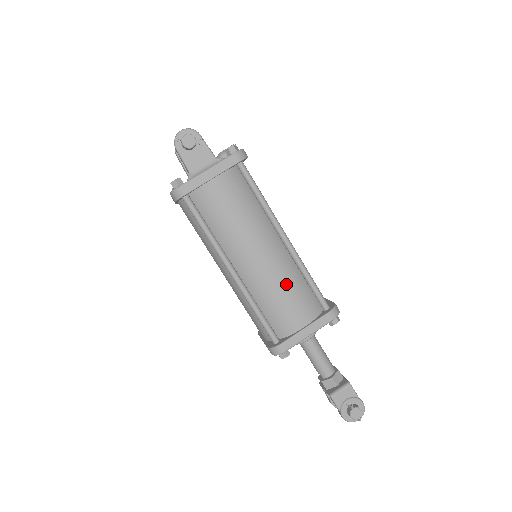
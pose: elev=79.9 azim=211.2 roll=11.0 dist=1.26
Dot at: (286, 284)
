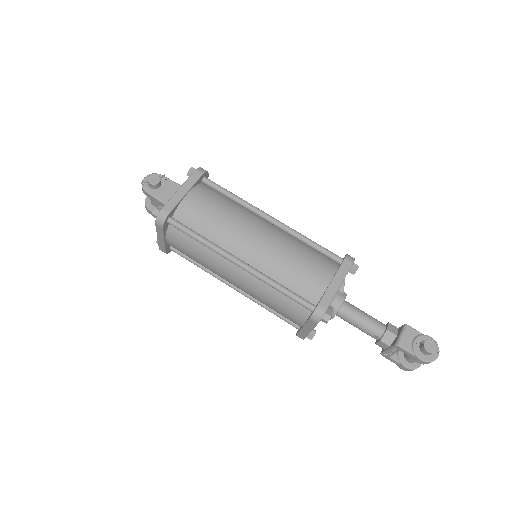
Dot at: (293, 252)
